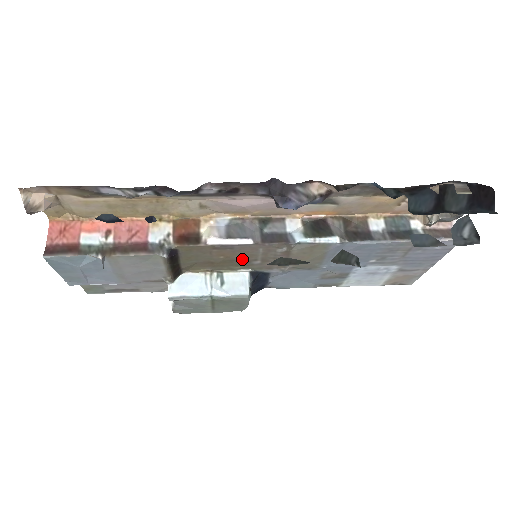
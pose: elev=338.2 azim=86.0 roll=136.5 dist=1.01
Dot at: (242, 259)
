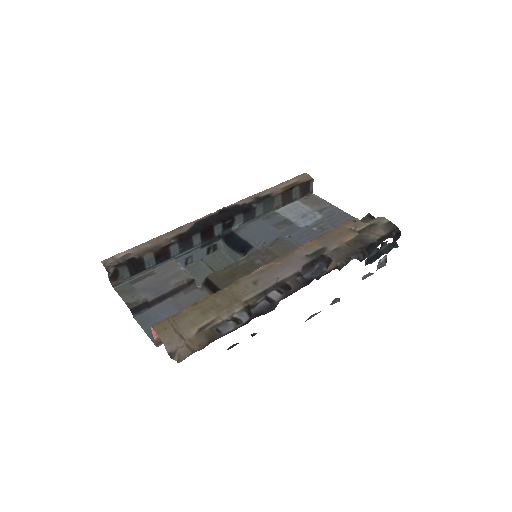
Dot at: (253, 269)
